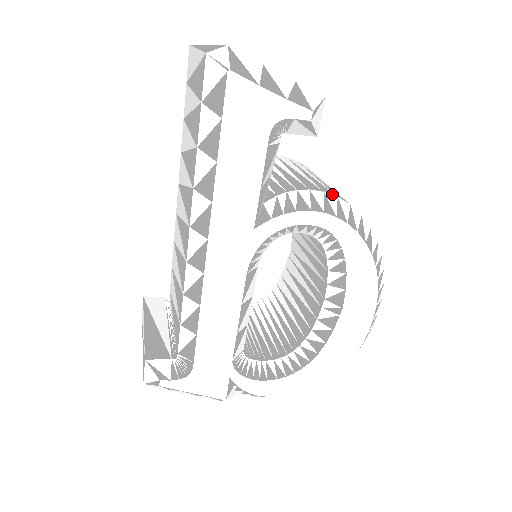
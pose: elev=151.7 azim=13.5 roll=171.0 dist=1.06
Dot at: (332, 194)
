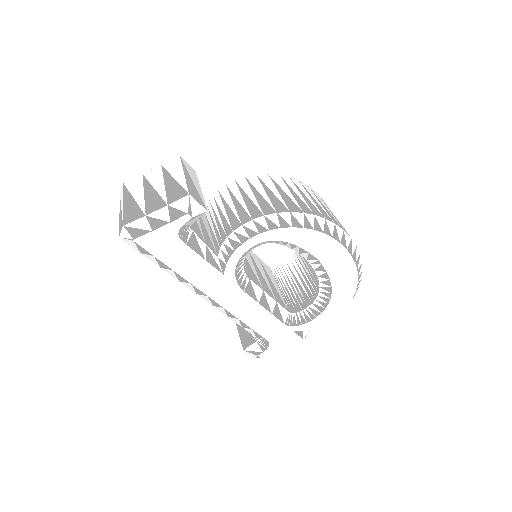
Dot at: (248, 220)
